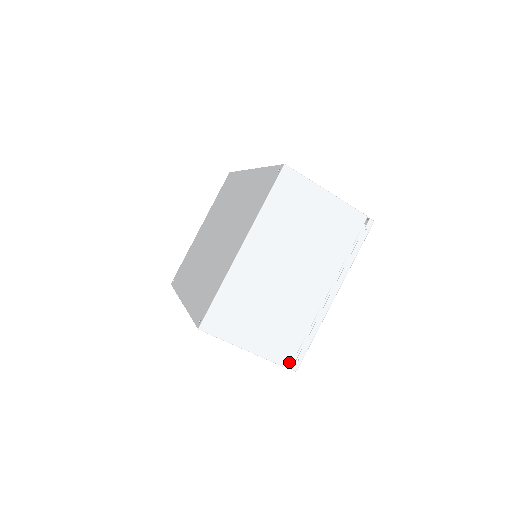
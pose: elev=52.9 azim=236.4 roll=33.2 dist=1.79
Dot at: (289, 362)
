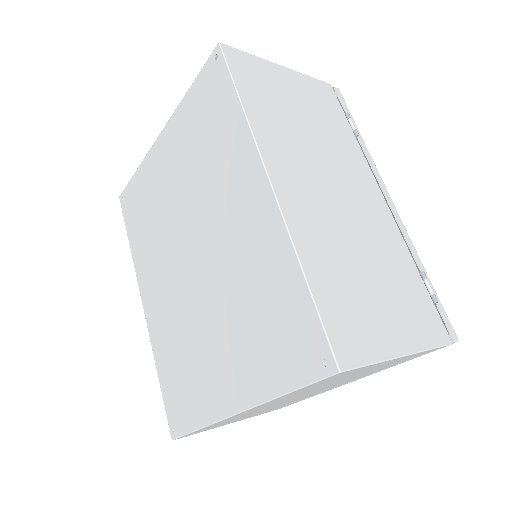
Dot at: (280, 408)
